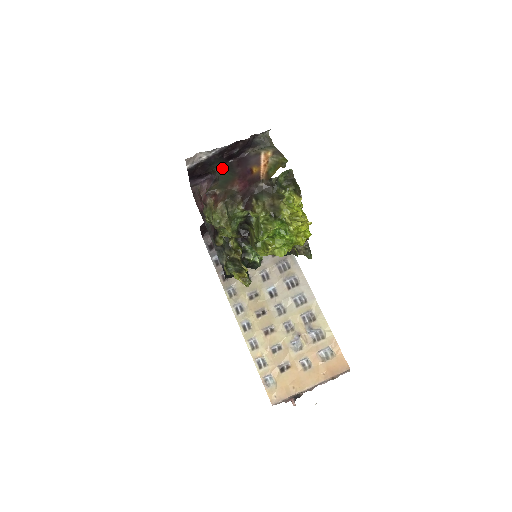
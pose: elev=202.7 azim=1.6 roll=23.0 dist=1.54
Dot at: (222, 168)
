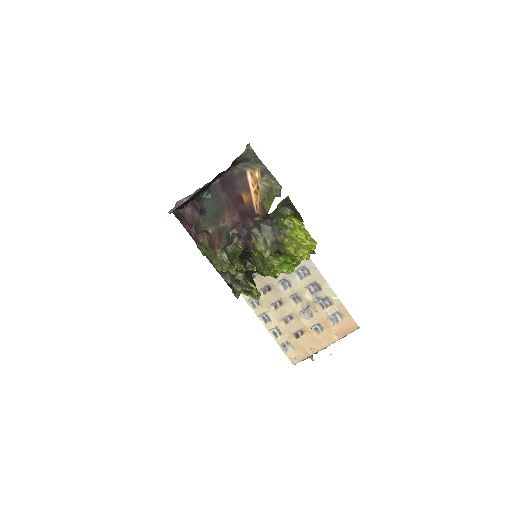
Dot at: (205, 196)
